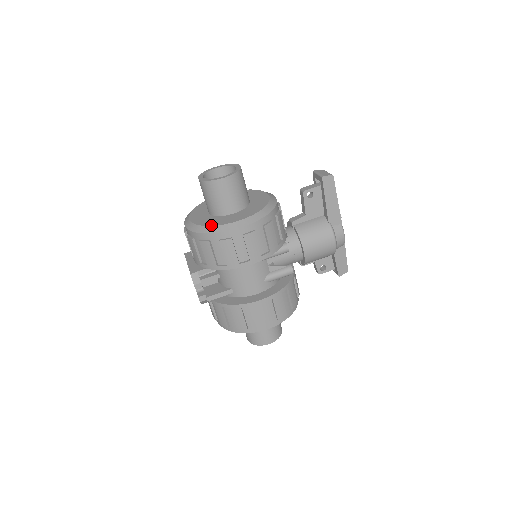
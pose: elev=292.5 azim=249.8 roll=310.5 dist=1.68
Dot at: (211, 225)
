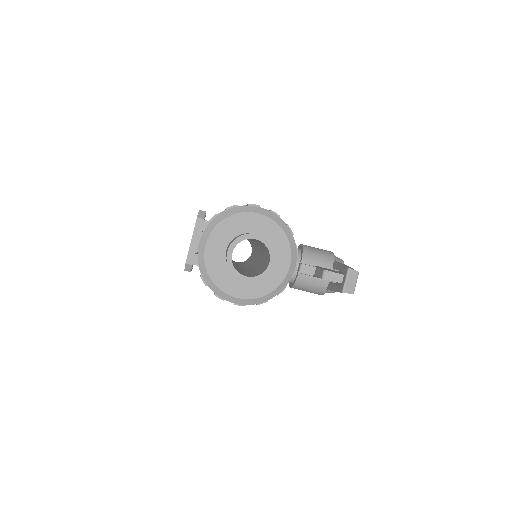
Dot at: (214, 283)
